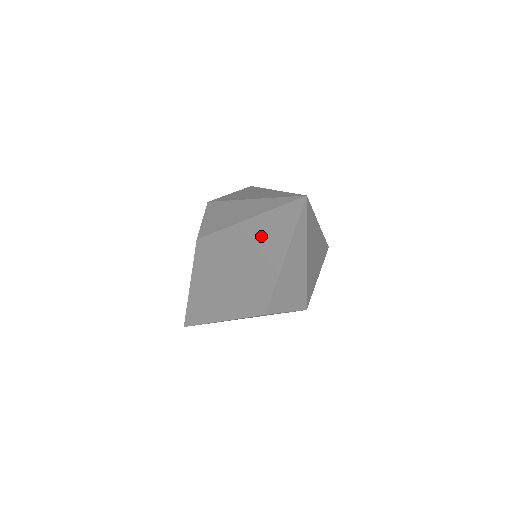
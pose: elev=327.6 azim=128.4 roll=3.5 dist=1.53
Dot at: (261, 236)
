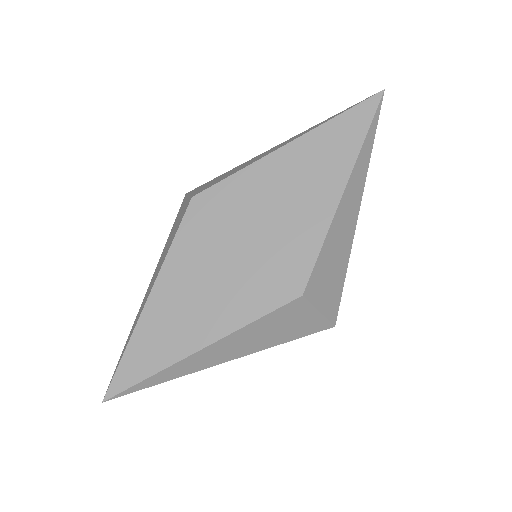
Dot at: (312, 159)
